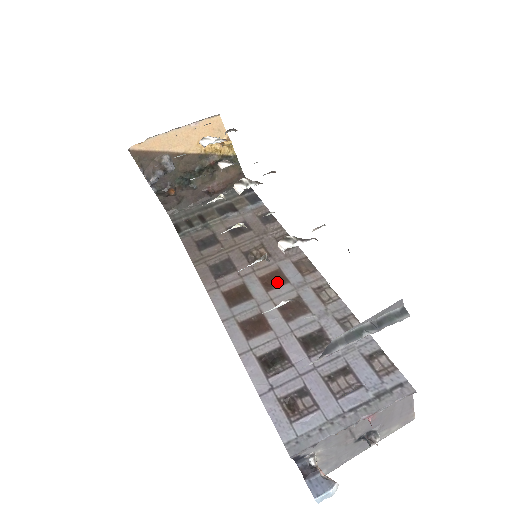
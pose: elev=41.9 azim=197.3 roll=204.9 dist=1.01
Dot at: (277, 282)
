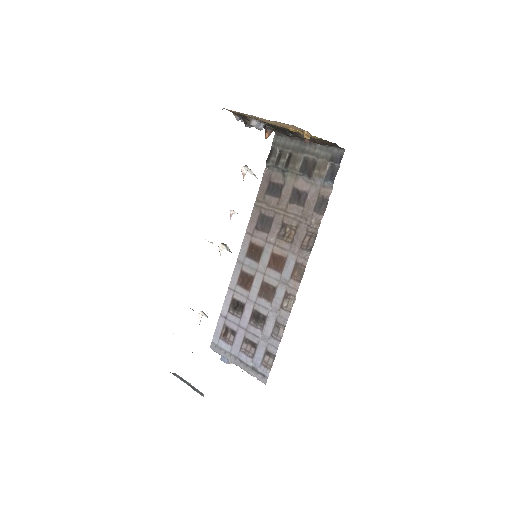
Dot at: (277, 266)
